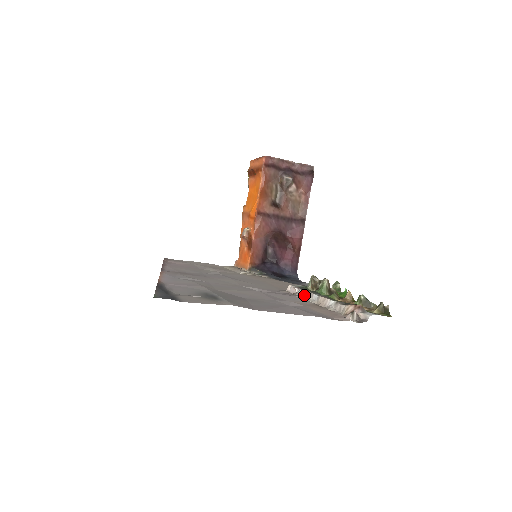
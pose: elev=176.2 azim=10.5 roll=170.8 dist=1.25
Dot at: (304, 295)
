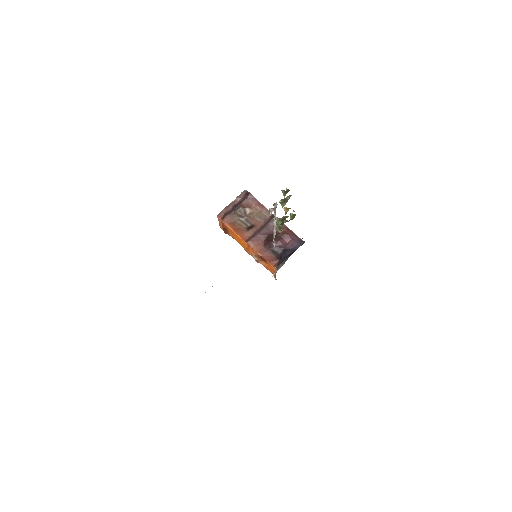
Dot at: (274, 237)
